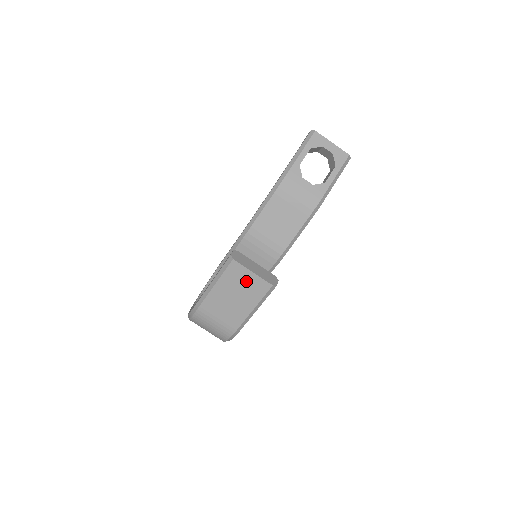
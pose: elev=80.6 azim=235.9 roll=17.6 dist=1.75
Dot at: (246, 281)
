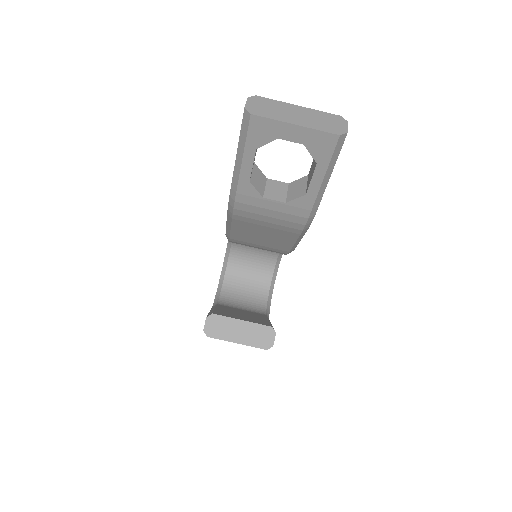
Dot at: occluded
